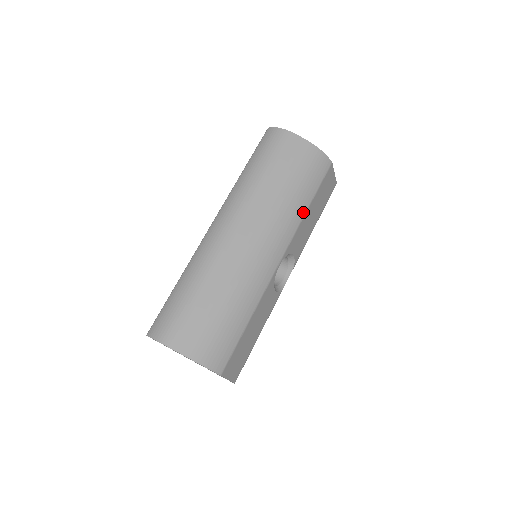
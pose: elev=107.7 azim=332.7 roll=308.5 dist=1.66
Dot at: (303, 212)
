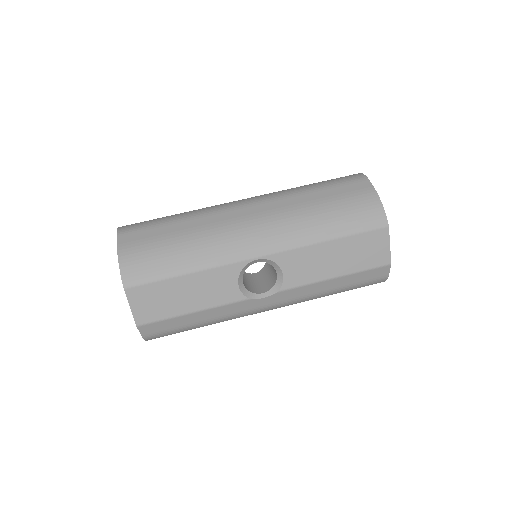
Dot at: (319, 238)
